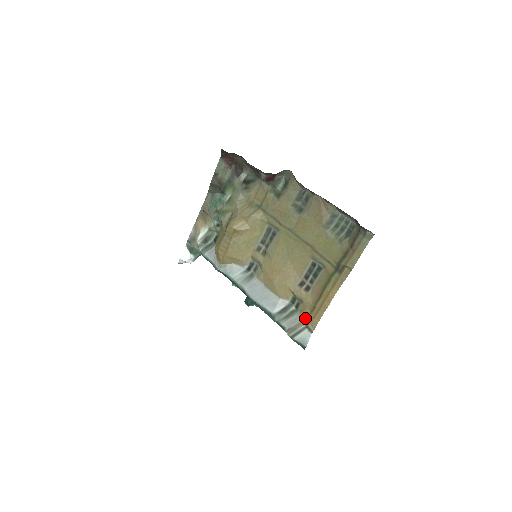
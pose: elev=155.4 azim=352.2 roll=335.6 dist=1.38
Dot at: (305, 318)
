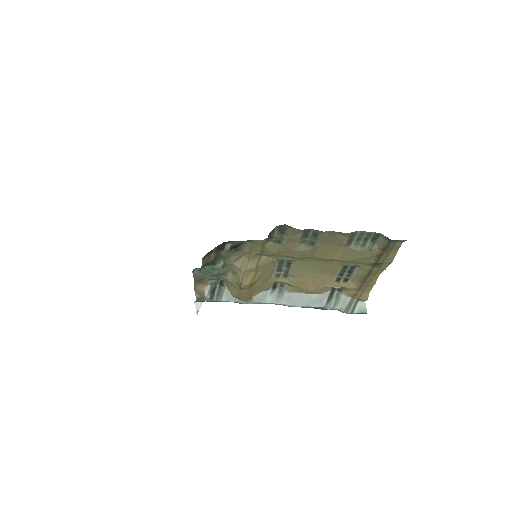
Dot at: (354, 296)
